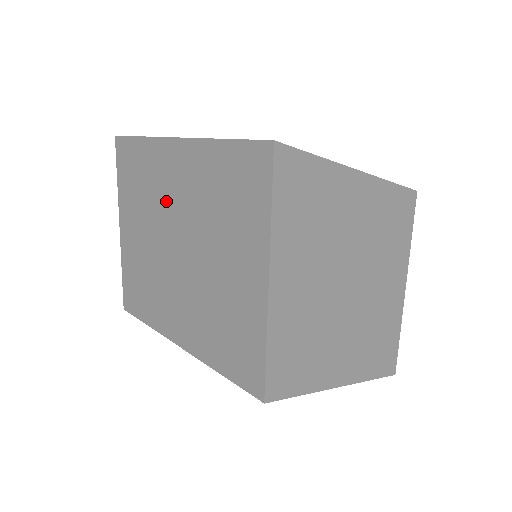
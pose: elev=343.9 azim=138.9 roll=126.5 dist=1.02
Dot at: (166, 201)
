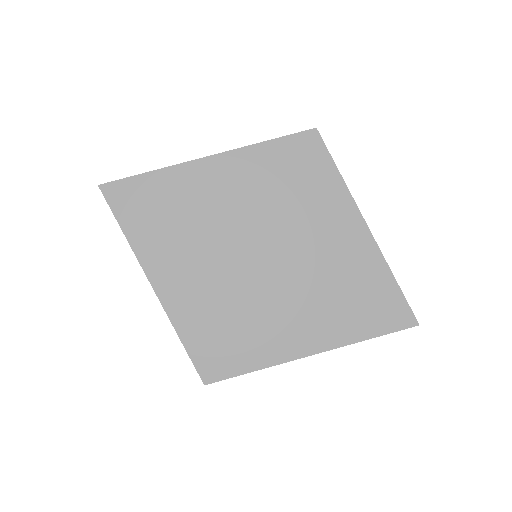
Dot at: occluded
